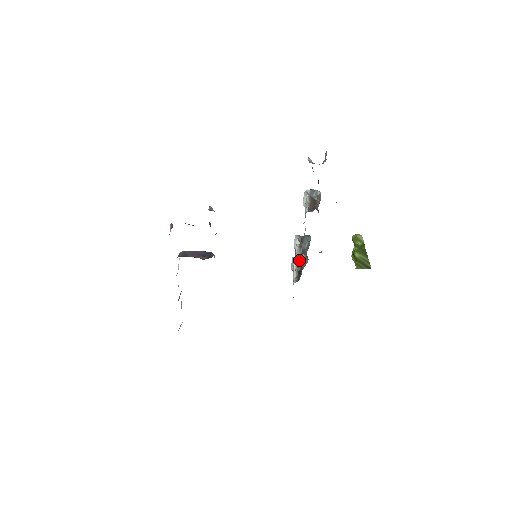
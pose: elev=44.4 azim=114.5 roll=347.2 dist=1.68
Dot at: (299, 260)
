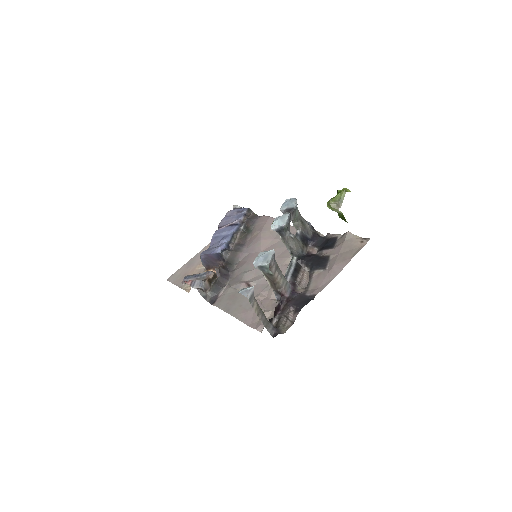
Dot at: occluded
